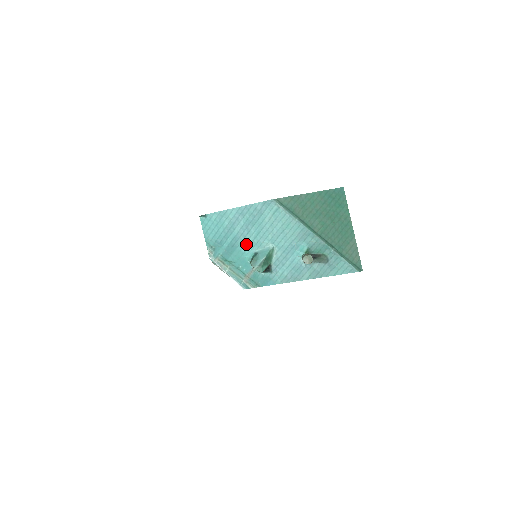
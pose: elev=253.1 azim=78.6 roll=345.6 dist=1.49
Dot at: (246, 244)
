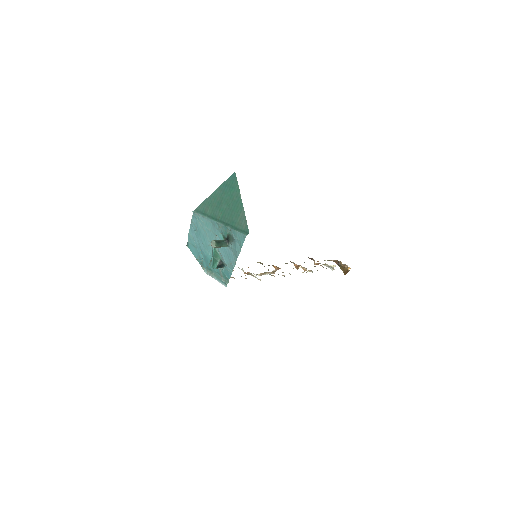
Dot at: (207, 252)
